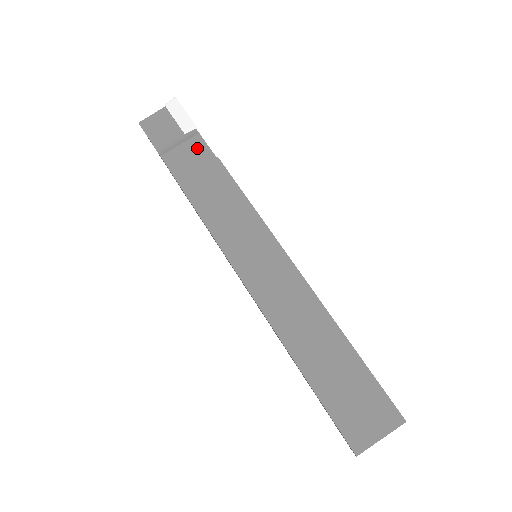
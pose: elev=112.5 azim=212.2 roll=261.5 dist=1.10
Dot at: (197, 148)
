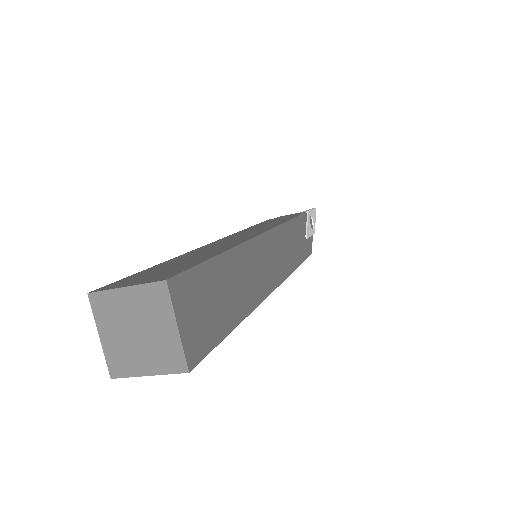
Dot at: occluded
